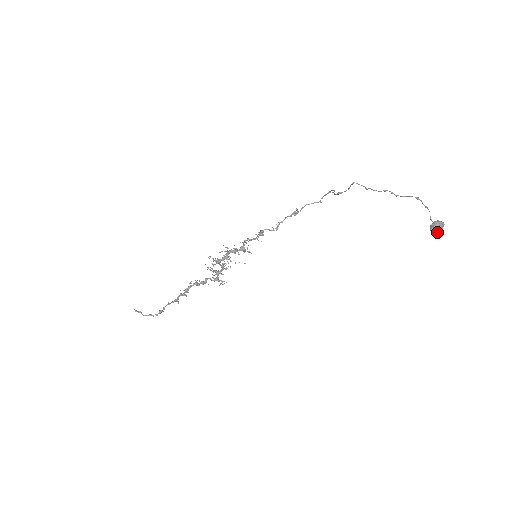
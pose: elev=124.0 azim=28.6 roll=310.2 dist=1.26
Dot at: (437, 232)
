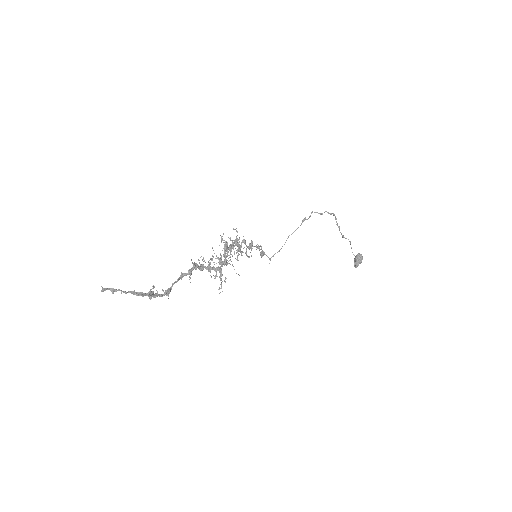
Dot at: (361, 261)
